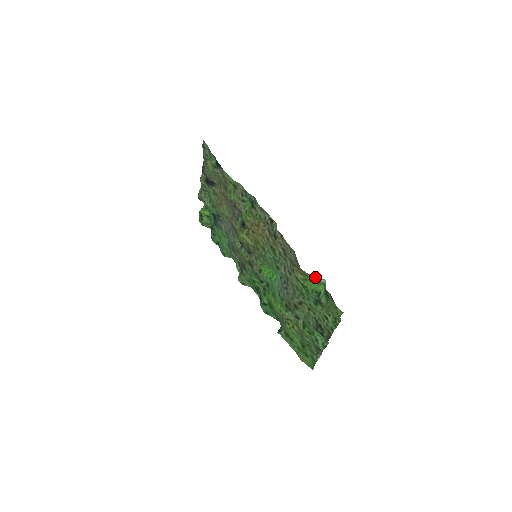
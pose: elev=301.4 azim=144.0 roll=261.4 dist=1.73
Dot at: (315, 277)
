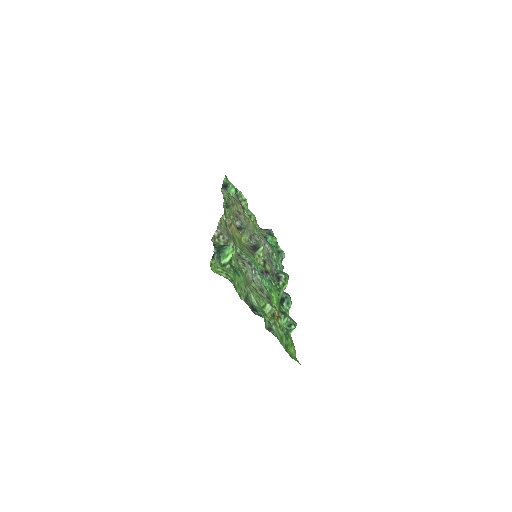
Dot at: (222, 245)
